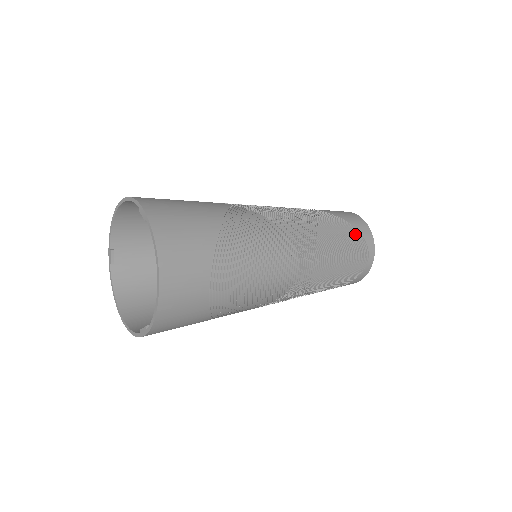
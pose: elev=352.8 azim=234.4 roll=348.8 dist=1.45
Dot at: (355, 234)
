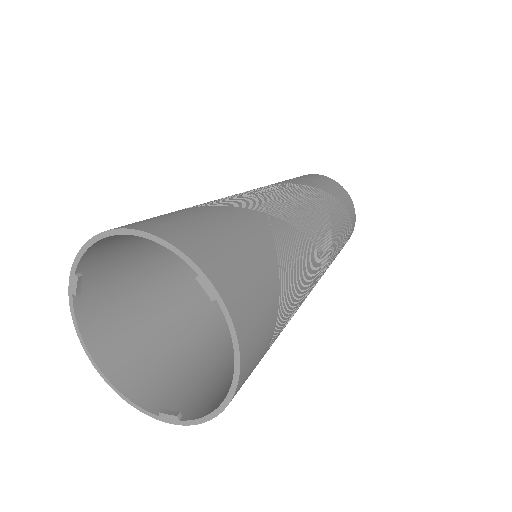
Dot at: (348, 220)
